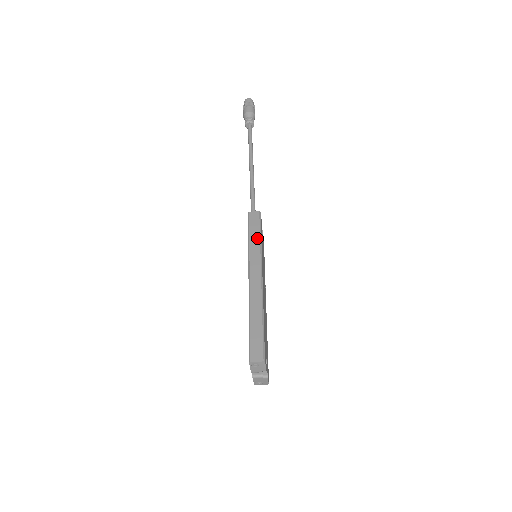
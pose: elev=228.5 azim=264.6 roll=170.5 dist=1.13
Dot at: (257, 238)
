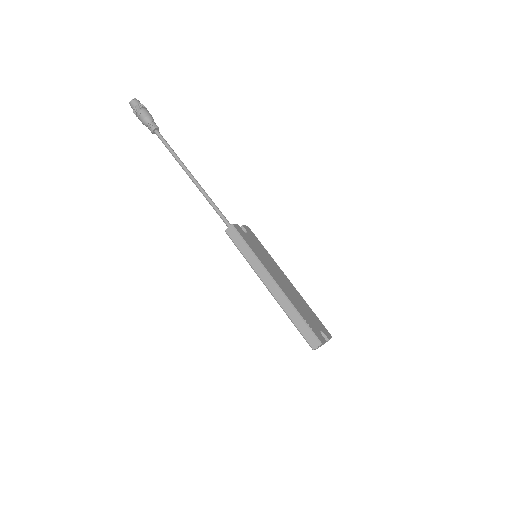
Dot at: (248, 251)
